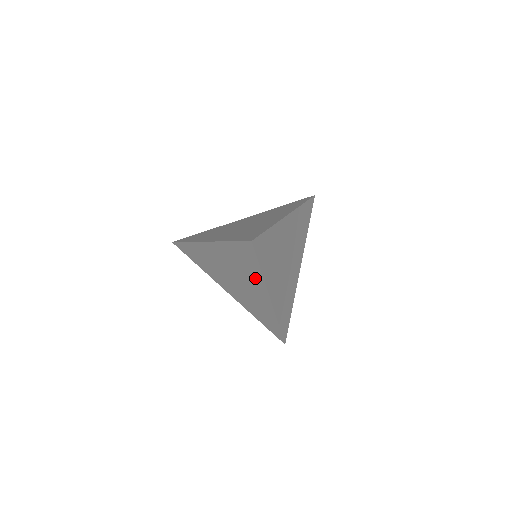
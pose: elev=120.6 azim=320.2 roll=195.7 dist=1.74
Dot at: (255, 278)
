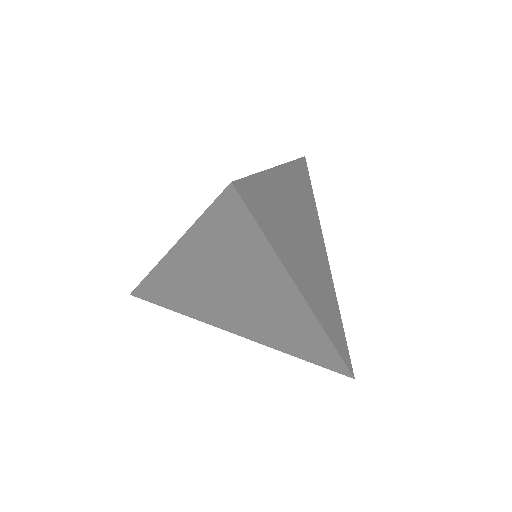
Dot at: (266, 270)
